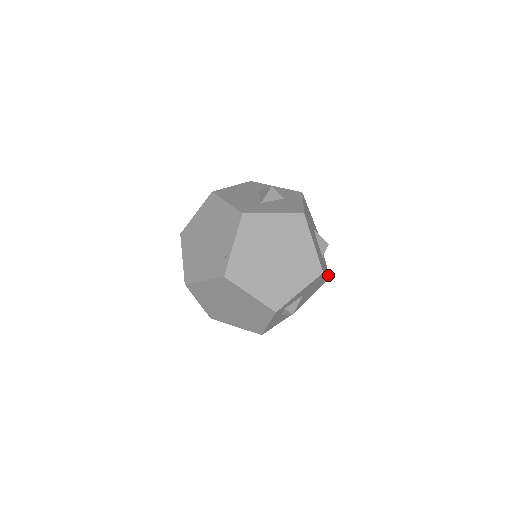
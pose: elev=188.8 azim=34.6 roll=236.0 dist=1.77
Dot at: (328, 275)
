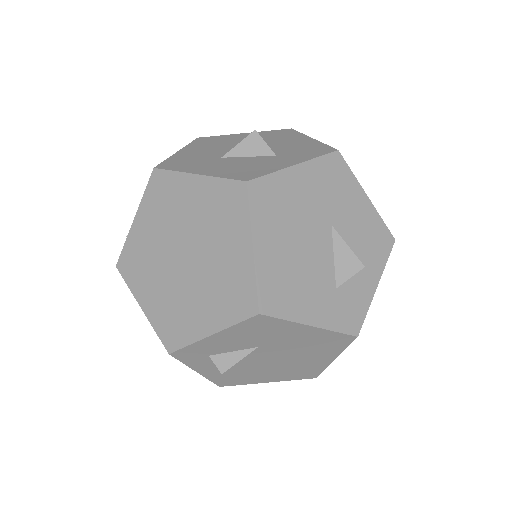
Dot at: (343, 329)
